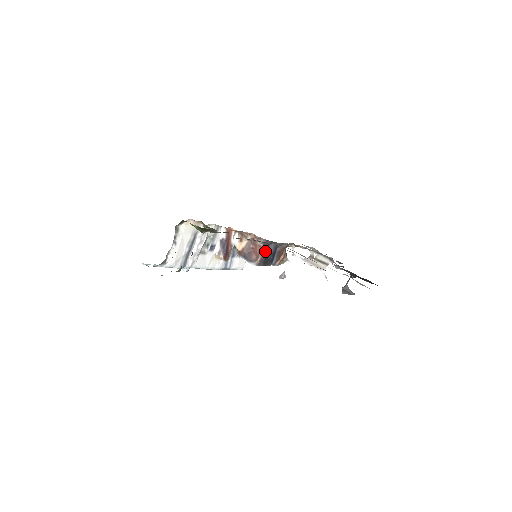
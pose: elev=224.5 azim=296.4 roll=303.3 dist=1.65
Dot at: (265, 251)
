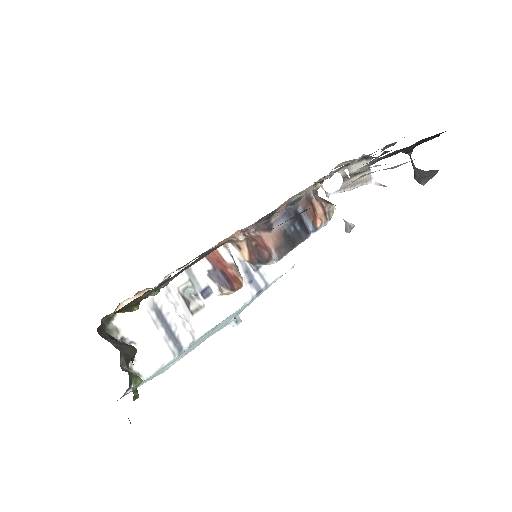
Dot at: (273, 234)
